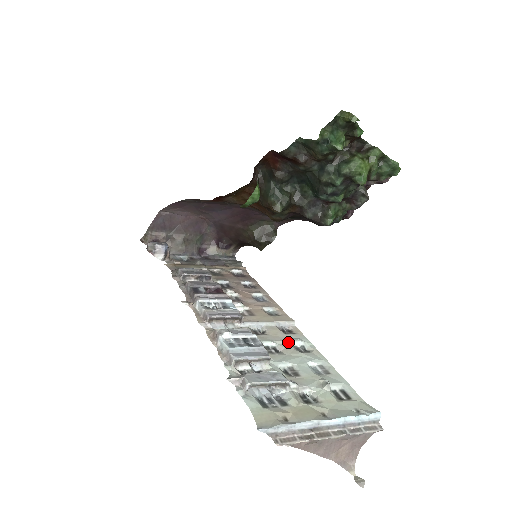
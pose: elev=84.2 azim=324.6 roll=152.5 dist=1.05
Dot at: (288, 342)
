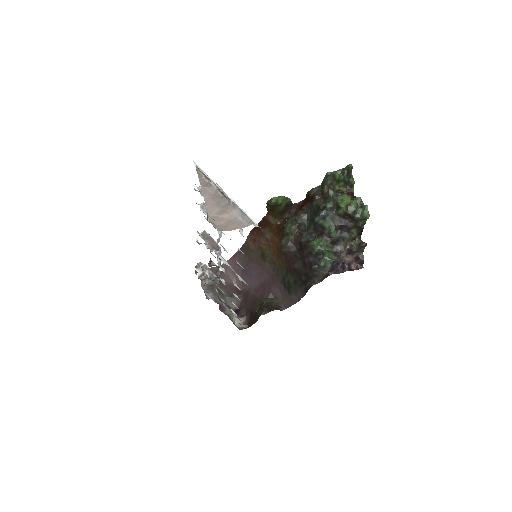
Dot at: occluded
